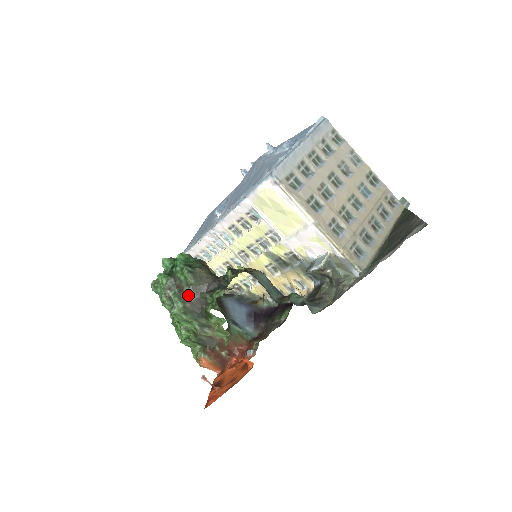
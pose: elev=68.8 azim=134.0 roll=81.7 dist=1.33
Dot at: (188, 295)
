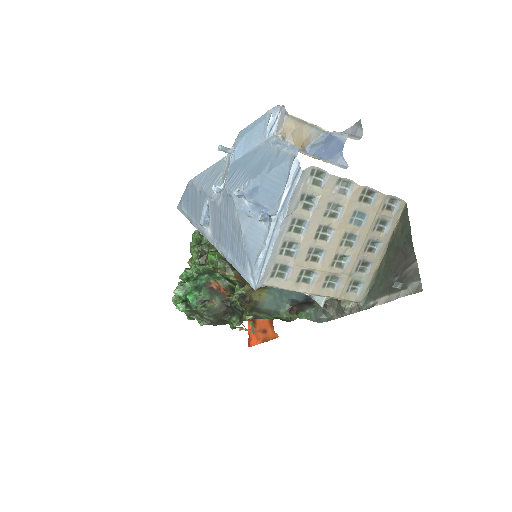
Dot at: (209, 320)
